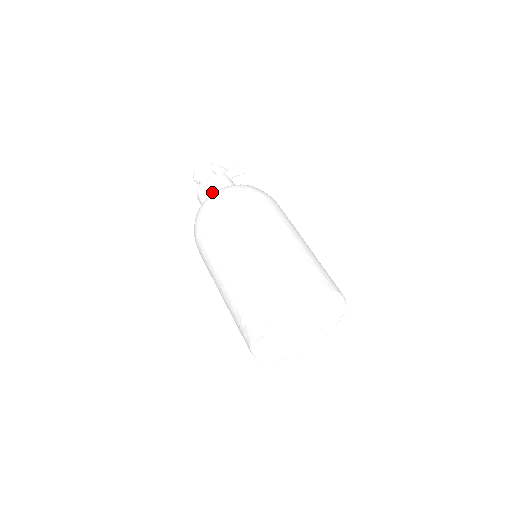
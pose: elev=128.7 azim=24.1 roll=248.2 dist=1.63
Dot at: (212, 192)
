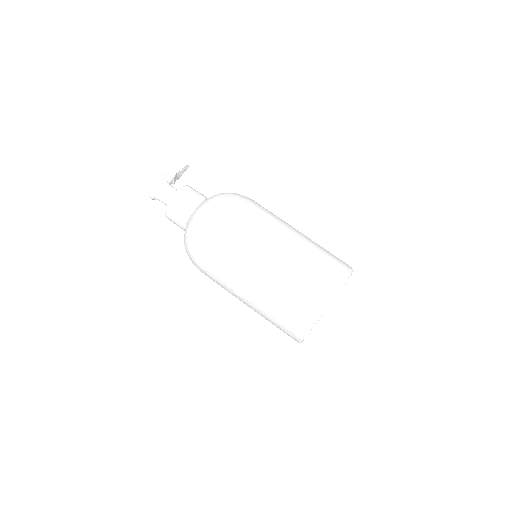
Dot at: (186, 214)
